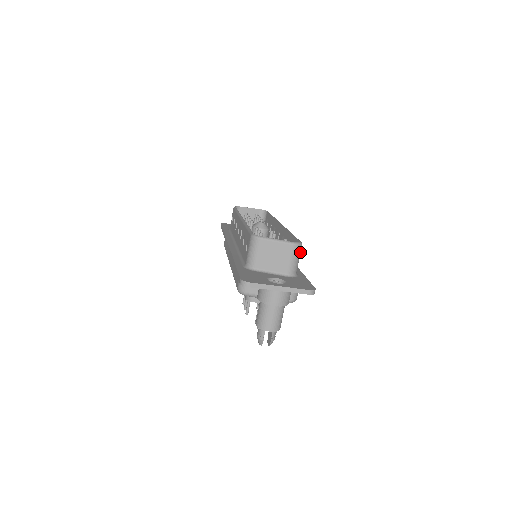
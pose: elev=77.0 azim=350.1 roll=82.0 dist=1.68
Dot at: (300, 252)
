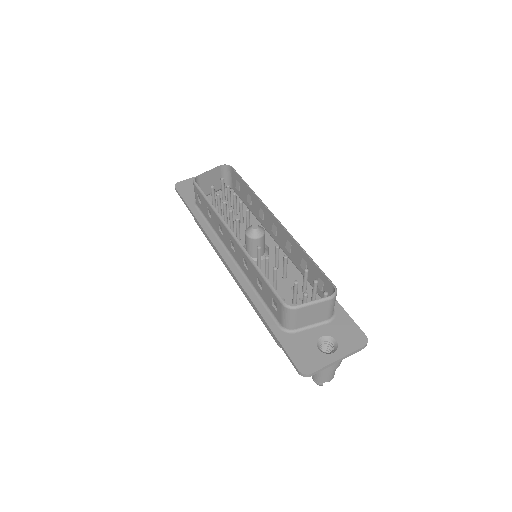
Dot at: occluded
